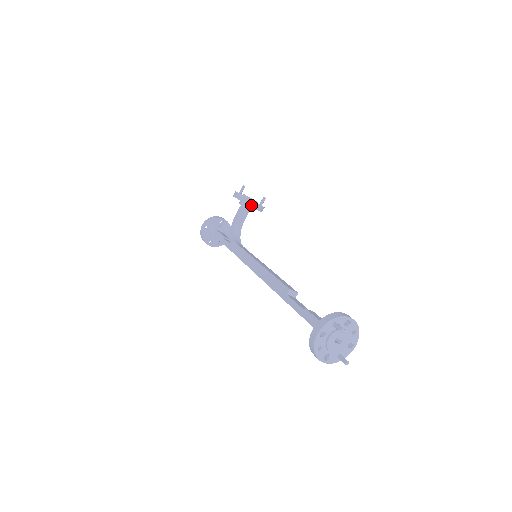
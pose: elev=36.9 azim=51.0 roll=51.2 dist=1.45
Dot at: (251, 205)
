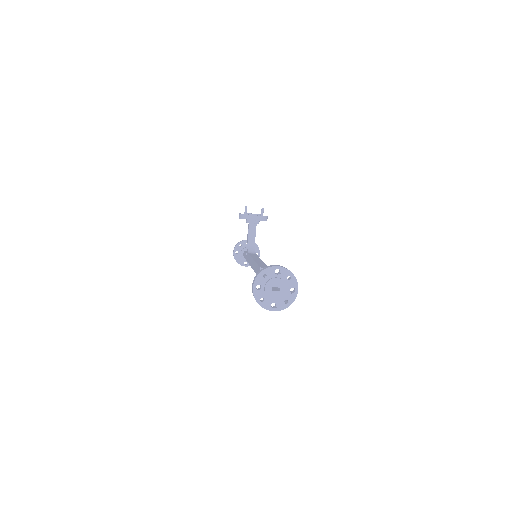
Dot at: (251, 219)
